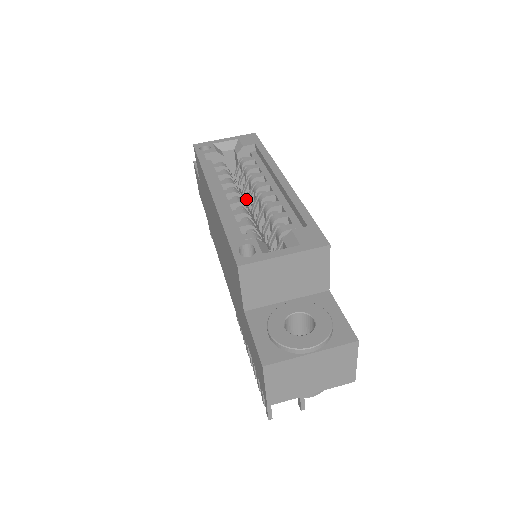
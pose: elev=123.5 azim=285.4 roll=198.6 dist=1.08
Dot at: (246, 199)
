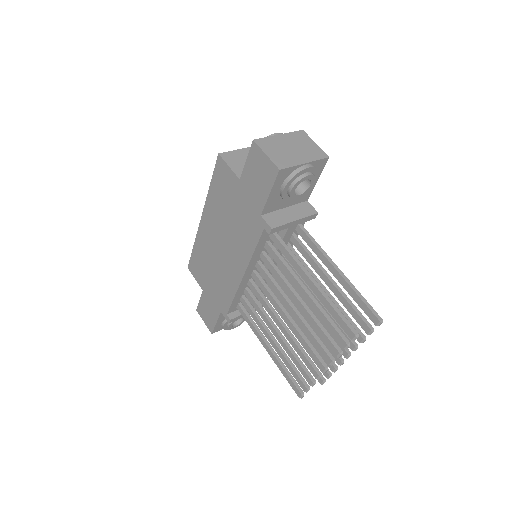
Dot at: occluded
